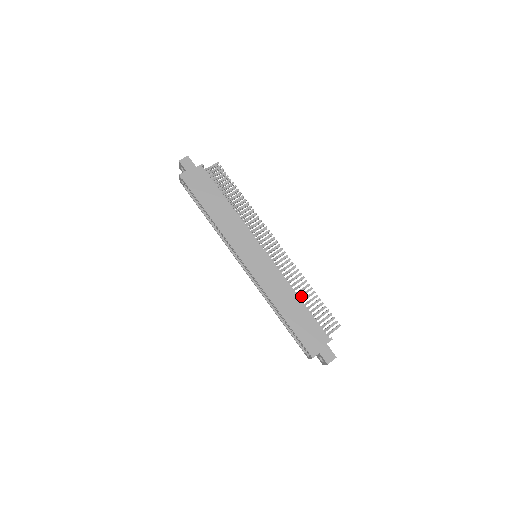
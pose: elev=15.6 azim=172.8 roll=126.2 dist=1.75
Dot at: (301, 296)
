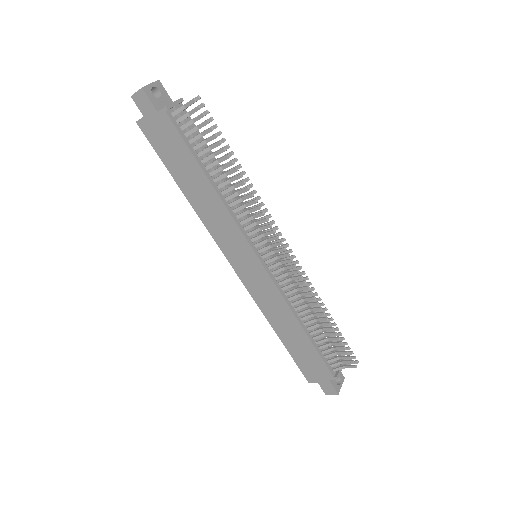
Dot at: (309, 323)
